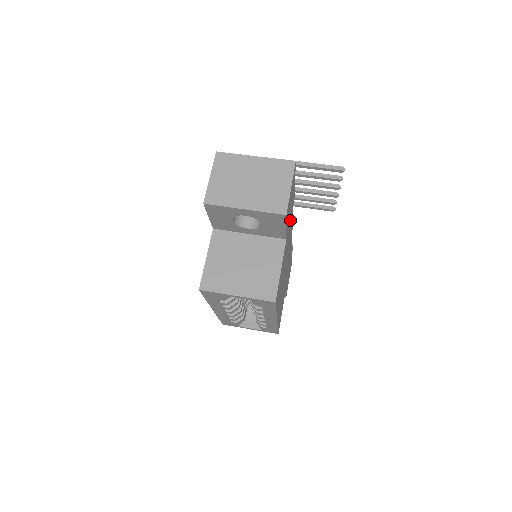
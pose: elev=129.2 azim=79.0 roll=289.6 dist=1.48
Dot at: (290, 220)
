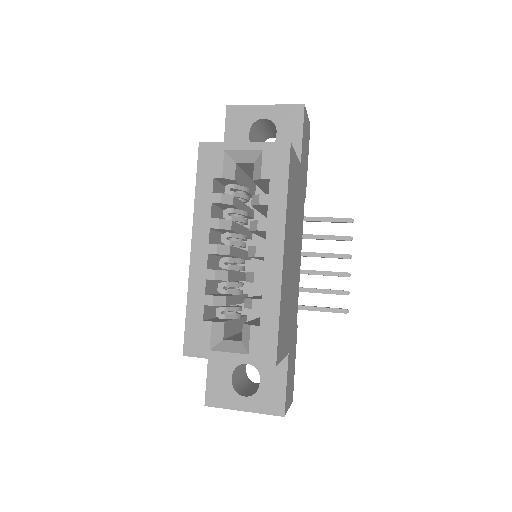
Dot at: (303, 186)
